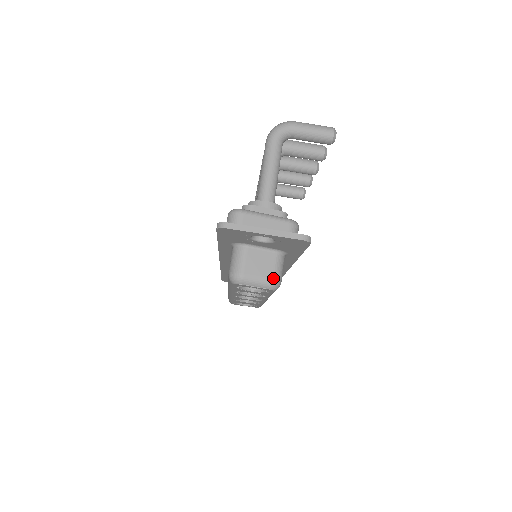
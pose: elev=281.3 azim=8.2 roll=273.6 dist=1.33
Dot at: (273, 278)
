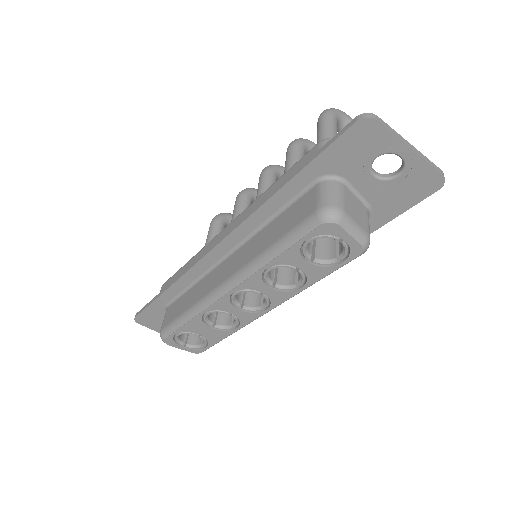
Dot at: (368, 233)
